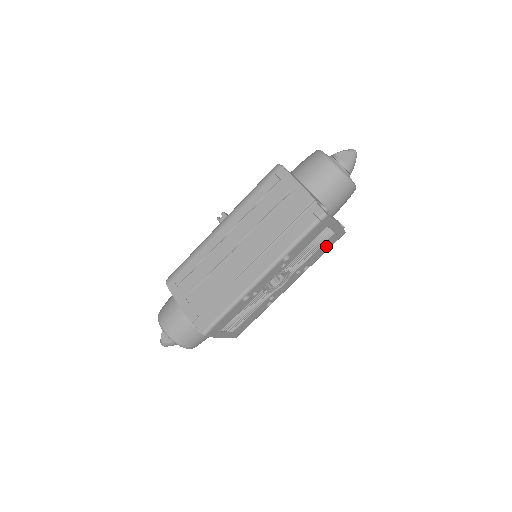
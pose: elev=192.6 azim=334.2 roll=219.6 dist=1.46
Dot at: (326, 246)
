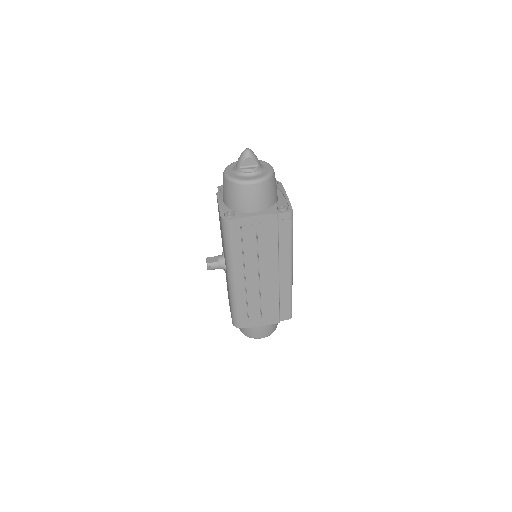
Dot at: occluded
